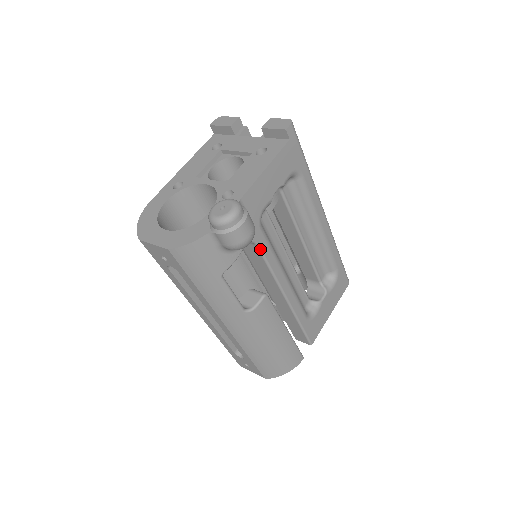
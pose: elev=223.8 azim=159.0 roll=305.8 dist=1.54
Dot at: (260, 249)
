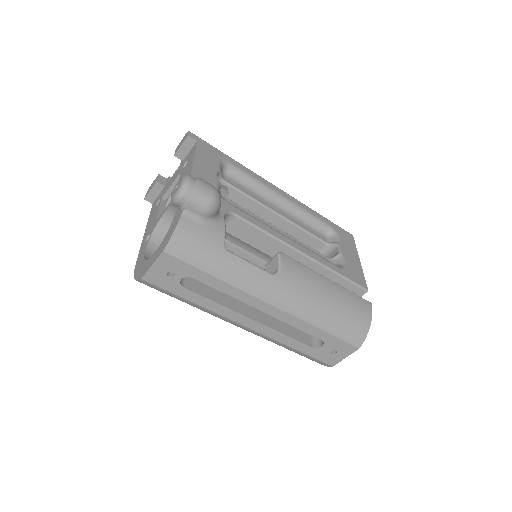
Dot at: (240, 217)
